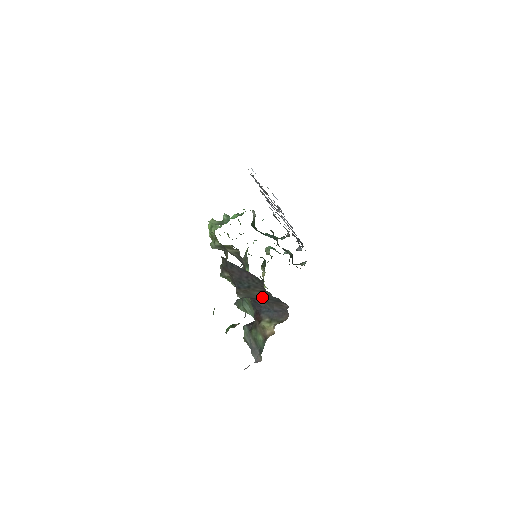
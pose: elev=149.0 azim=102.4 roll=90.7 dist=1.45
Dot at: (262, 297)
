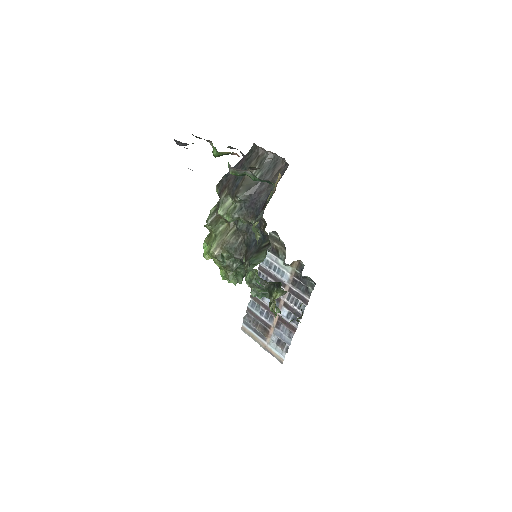
Dot at: (260, 177)
